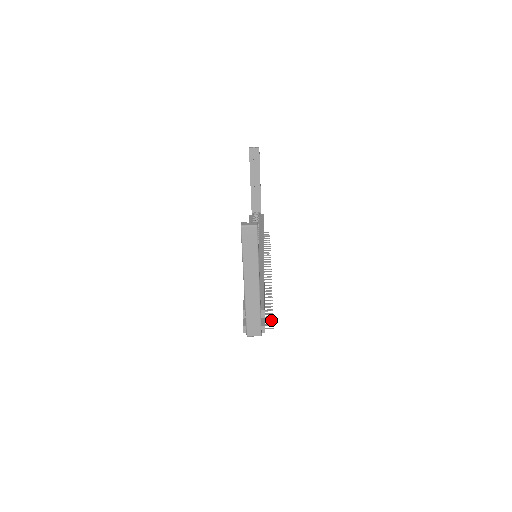
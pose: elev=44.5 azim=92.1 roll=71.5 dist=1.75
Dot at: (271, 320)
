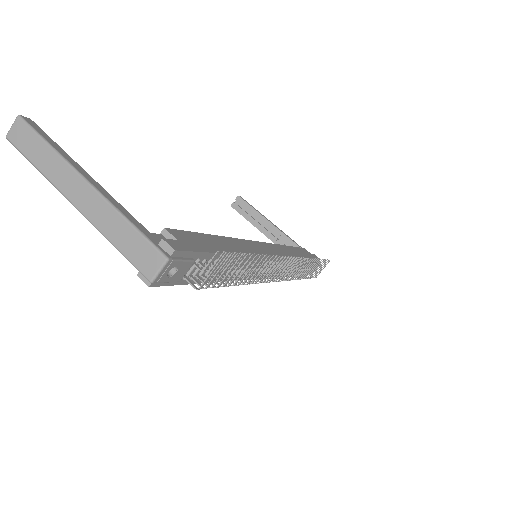
Dot at: (234, 256)
